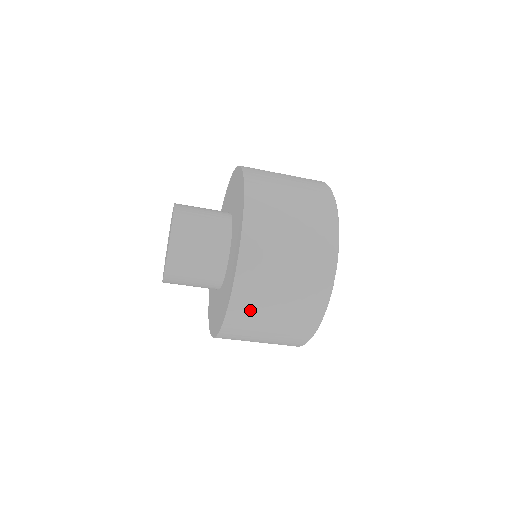
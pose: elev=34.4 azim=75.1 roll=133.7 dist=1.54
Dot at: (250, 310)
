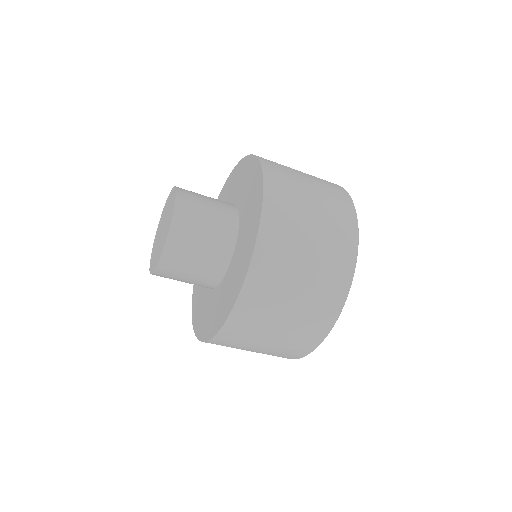
Dot at: (282, 239)
